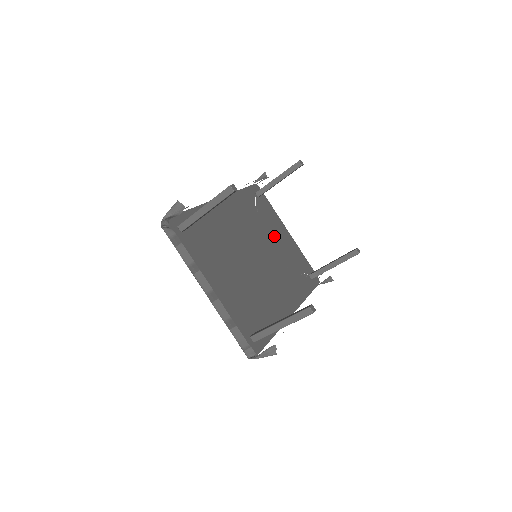
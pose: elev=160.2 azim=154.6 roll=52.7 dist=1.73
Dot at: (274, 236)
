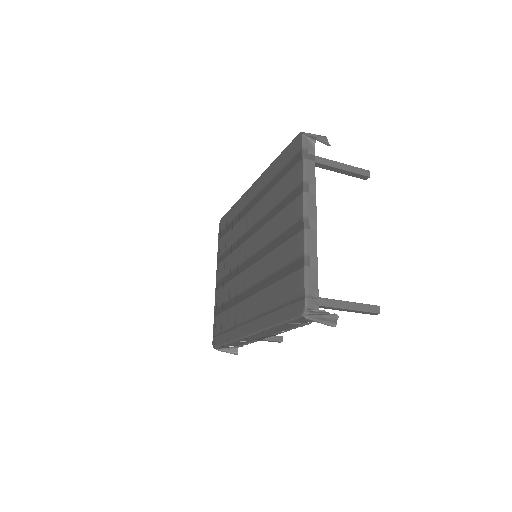
Dot at: occluded
